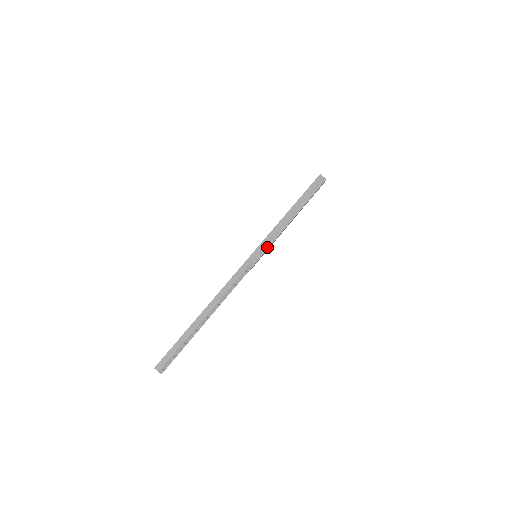
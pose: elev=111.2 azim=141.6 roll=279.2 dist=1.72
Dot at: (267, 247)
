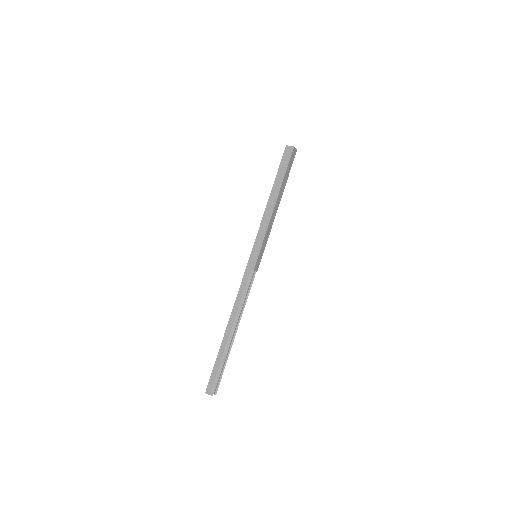
Dot at: (261, 243)
